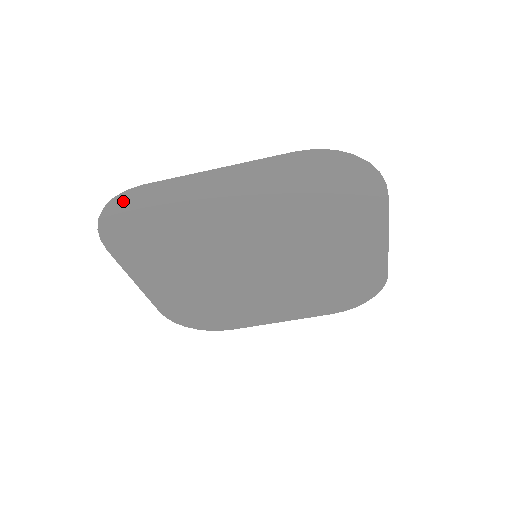
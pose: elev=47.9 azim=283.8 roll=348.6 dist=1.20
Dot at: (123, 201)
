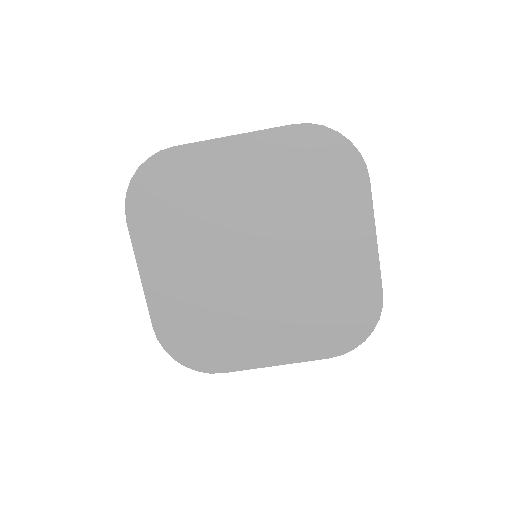
Dot at: (155, 163)
